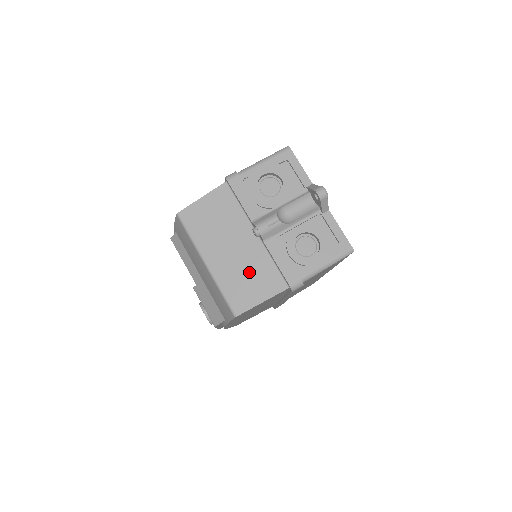
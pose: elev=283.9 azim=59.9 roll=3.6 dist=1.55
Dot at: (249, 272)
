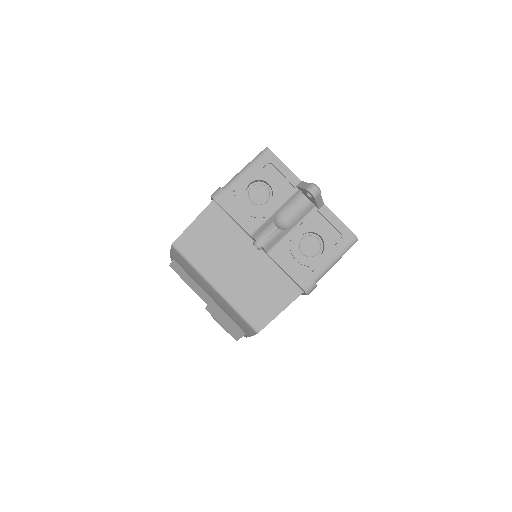
Dot at: (260, 286)
